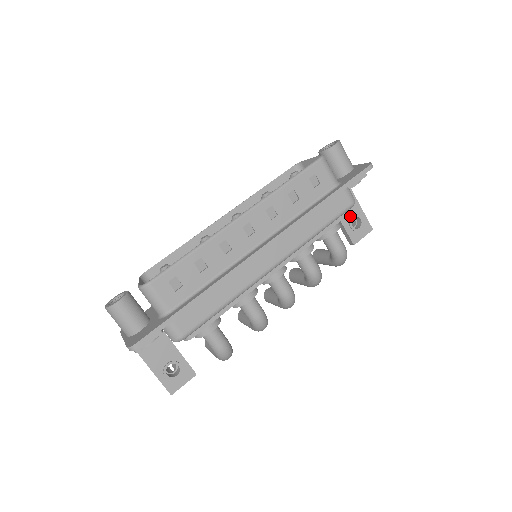
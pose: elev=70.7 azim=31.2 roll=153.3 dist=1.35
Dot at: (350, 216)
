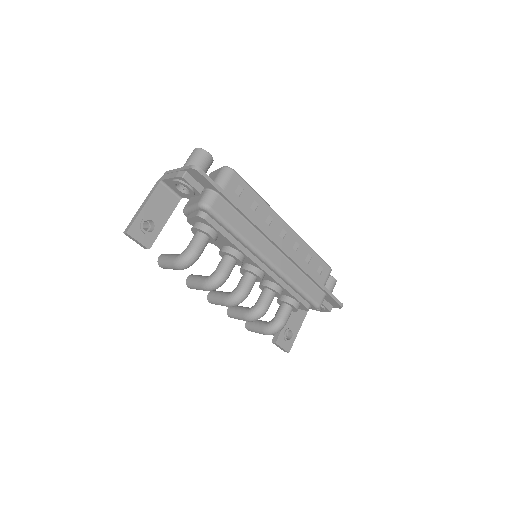
Dot at: (291, 327)
